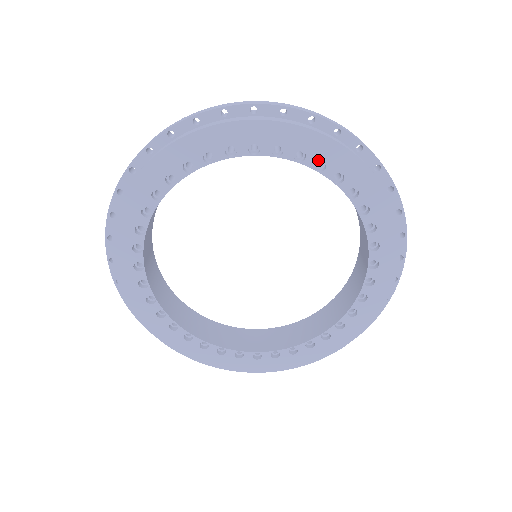
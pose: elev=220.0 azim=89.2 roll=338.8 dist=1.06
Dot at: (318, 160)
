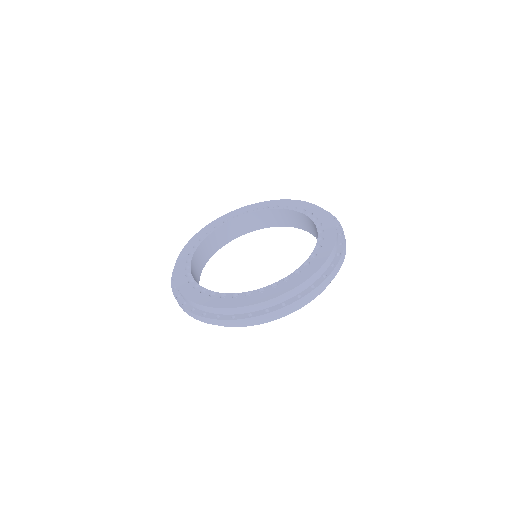
Dot at: (274, 206)
